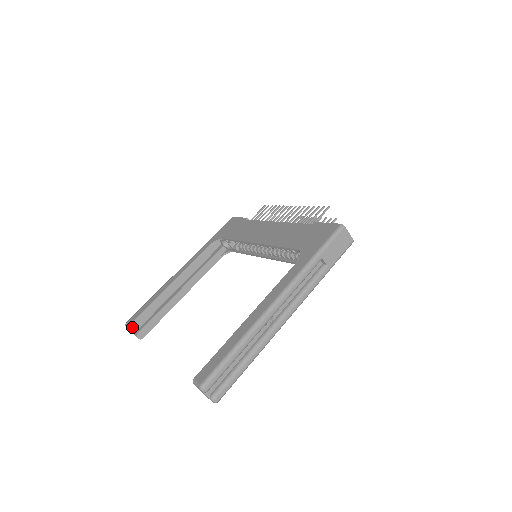
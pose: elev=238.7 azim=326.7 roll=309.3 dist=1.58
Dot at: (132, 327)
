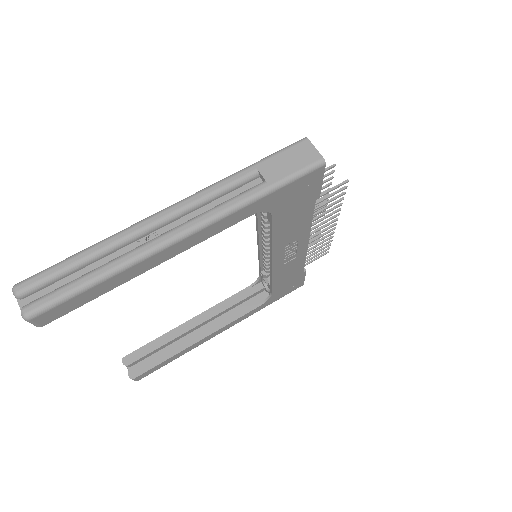
Dot at: (127, 360)
